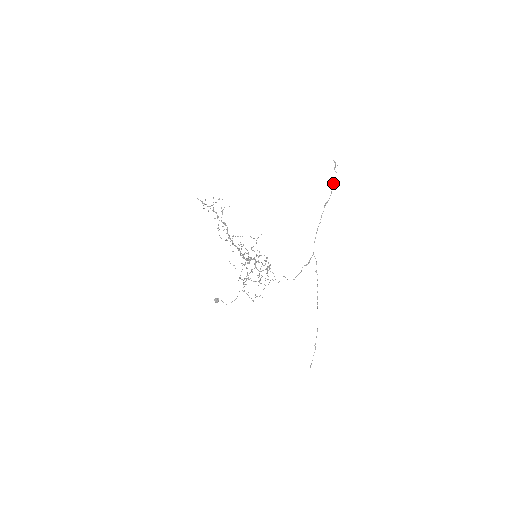
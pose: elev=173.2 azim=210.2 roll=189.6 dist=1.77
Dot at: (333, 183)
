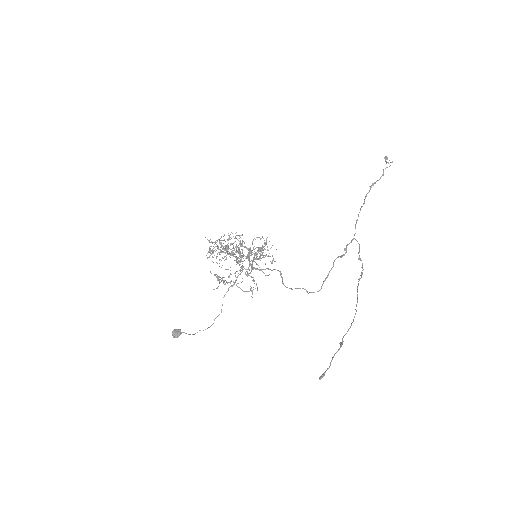
Dot at: occluded
